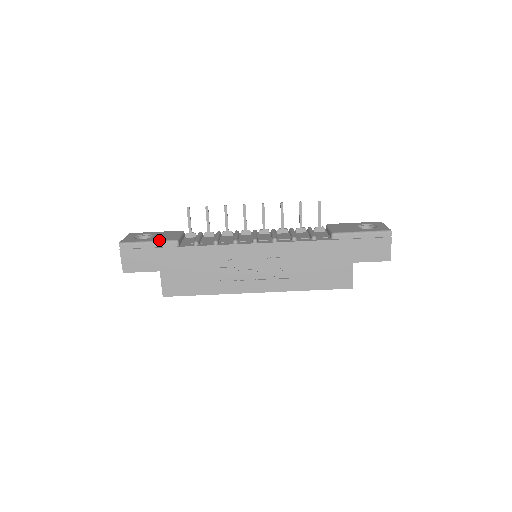
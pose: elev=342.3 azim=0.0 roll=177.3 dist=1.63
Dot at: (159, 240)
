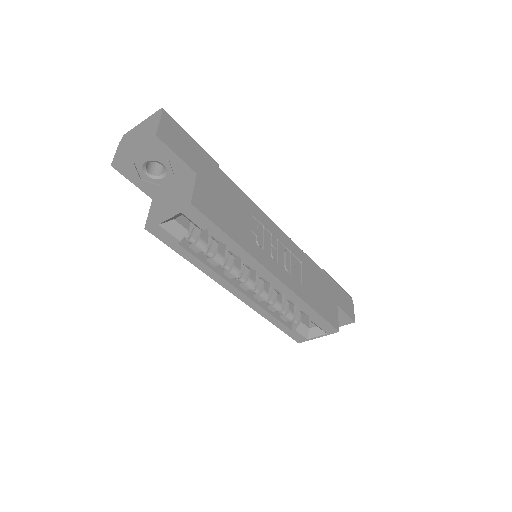
Dot at: (201, 148)
